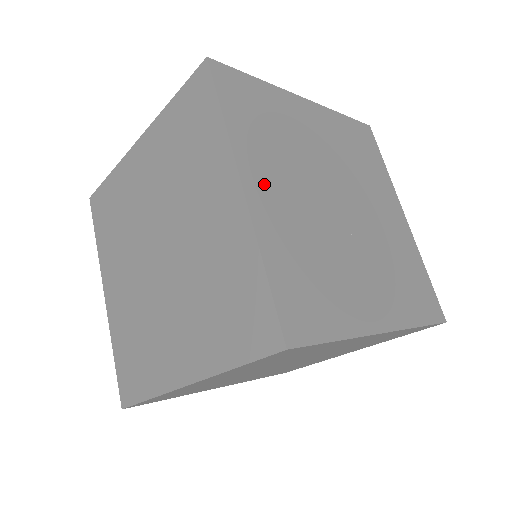
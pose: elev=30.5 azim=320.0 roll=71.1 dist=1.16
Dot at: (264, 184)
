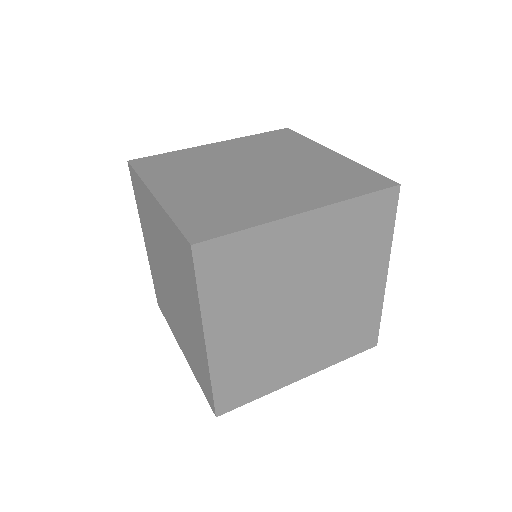
Dot at: (173, 188)
